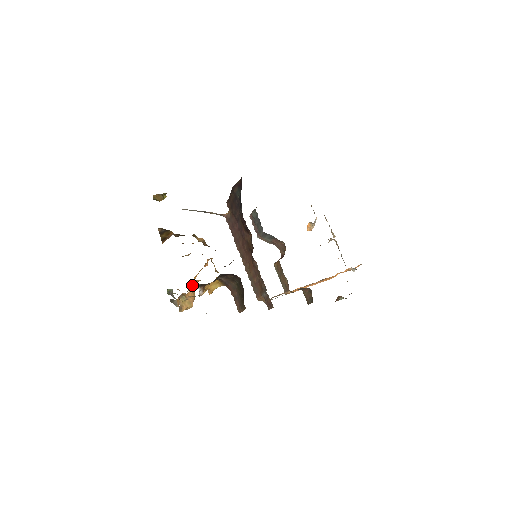
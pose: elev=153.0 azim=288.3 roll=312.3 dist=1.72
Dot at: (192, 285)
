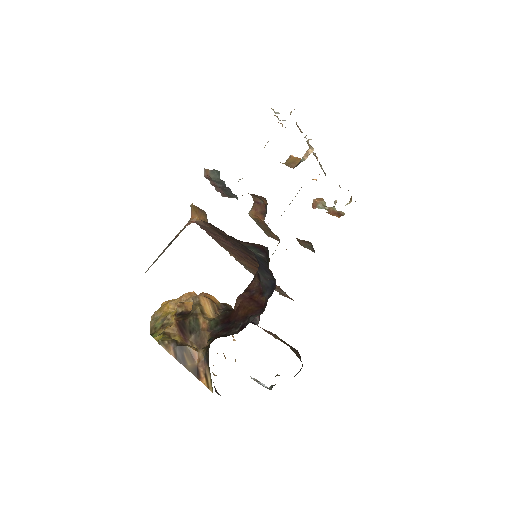
Dot at: occluded
